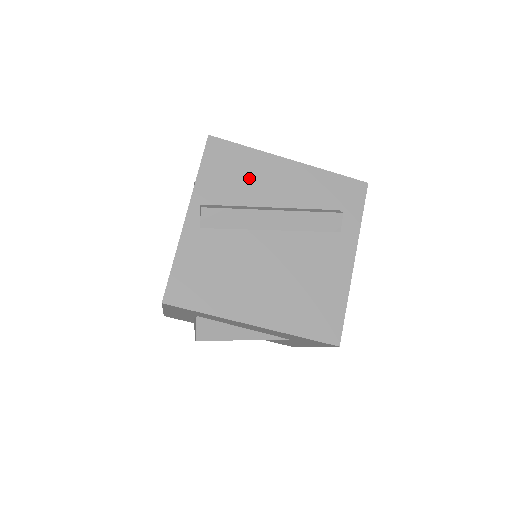
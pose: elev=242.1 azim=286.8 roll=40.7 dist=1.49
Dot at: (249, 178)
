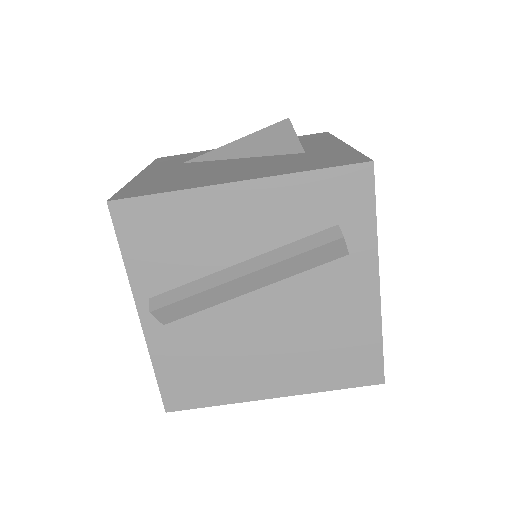
Dot at: (192, 237)
